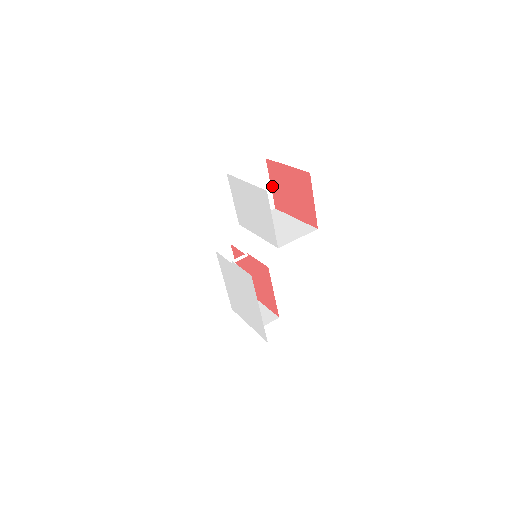
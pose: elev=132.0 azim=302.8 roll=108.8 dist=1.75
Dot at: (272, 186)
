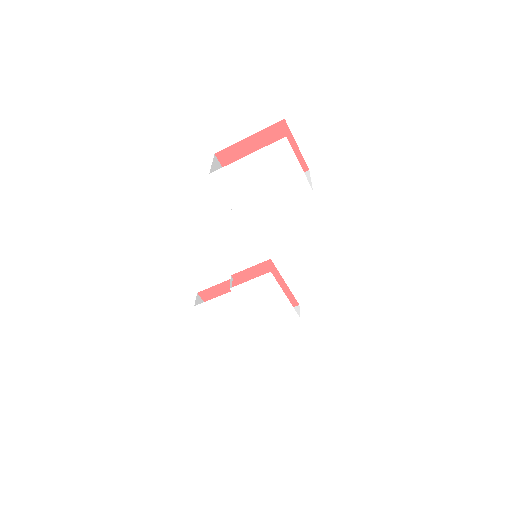
Dot at: occluded
